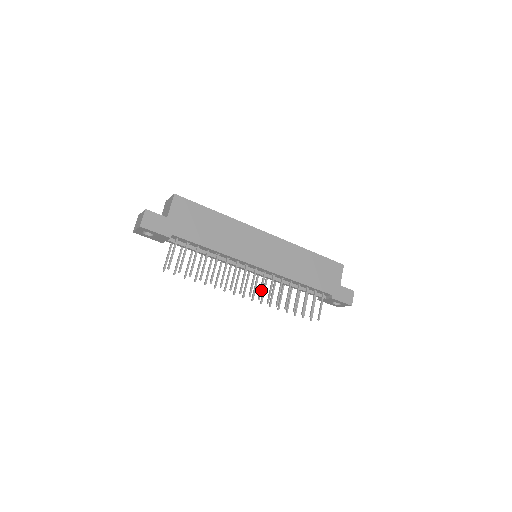
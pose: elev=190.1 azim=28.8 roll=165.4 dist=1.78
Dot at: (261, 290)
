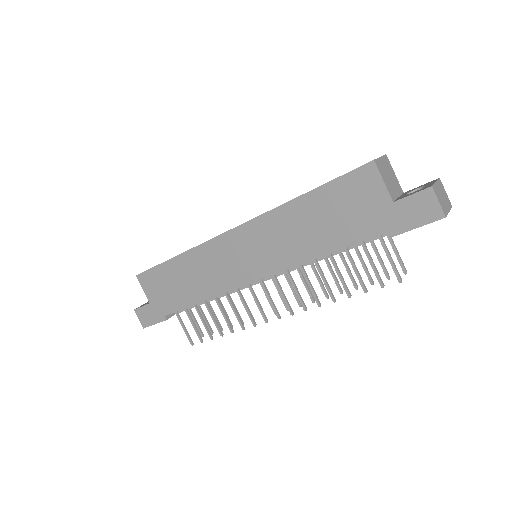
Dot at: (285, 301)
